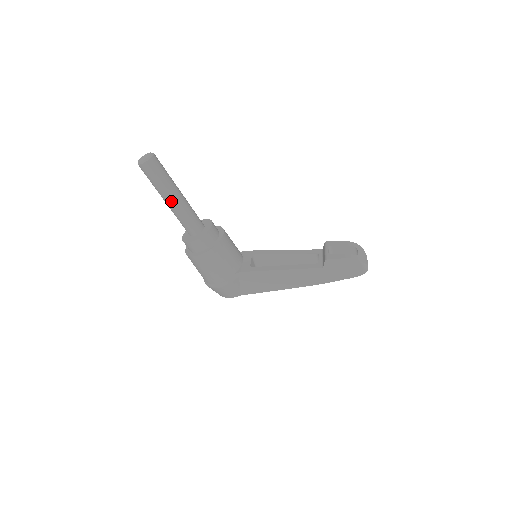
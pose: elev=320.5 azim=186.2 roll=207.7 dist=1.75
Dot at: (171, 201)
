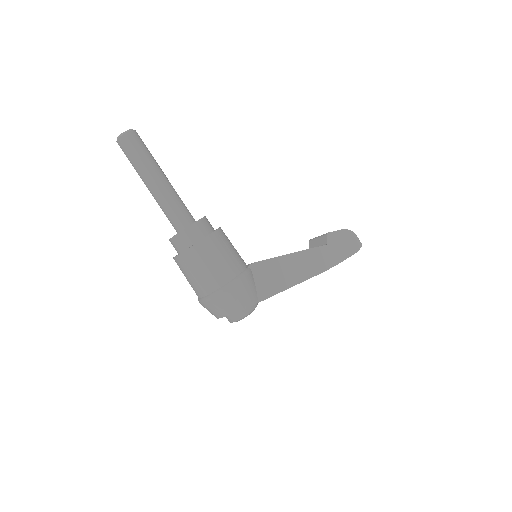
Dot at: (161, 179)
